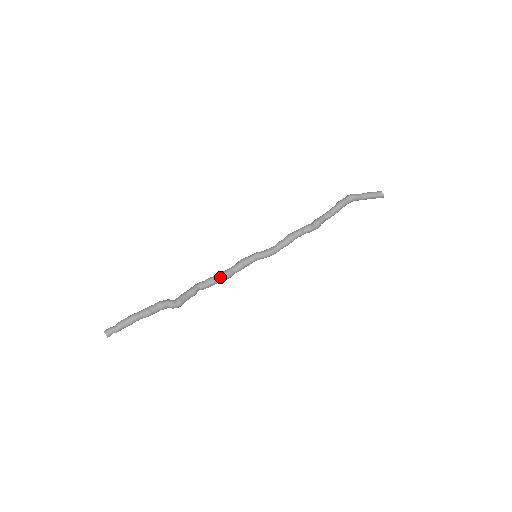
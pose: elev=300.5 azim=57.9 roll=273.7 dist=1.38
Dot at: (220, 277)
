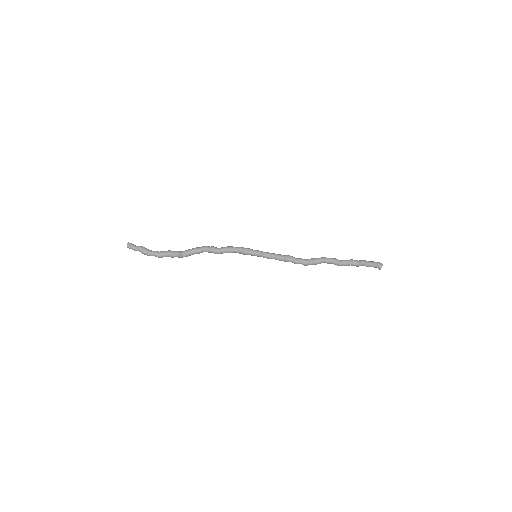
Dot at: occluded
